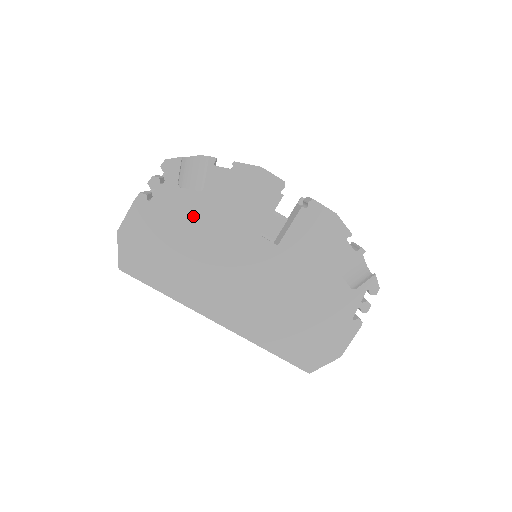
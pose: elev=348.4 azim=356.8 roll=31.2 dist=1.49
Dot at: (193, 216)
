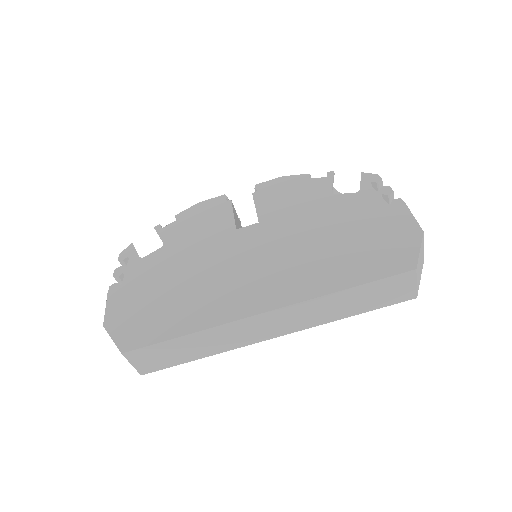
Dot at: (168, 263)
